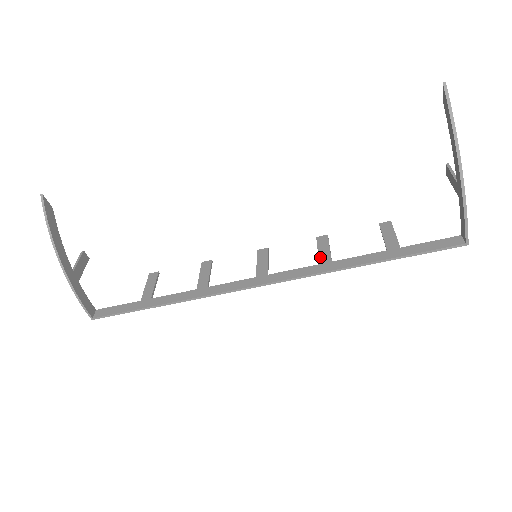
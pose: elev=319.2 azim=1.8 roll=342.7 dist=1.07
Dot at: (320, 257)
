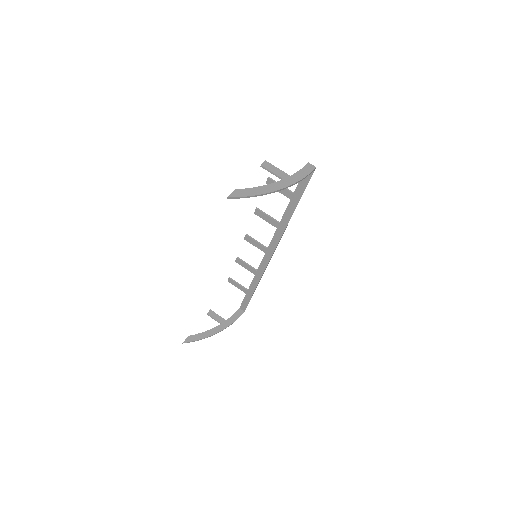
Dot at: (272, 225)
